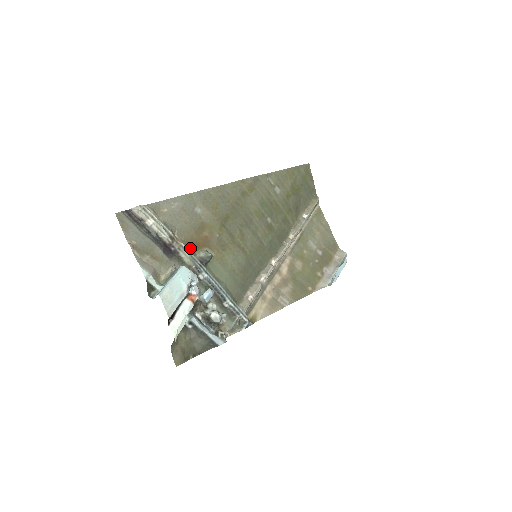
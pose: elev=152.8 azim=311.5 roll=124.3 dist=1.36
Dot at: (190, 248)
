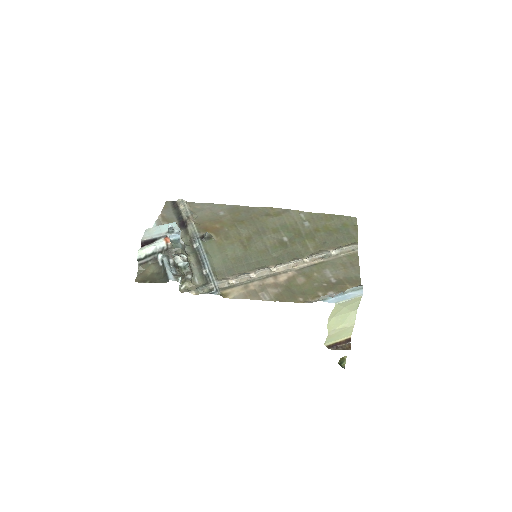
Dot at: (198, 228)
